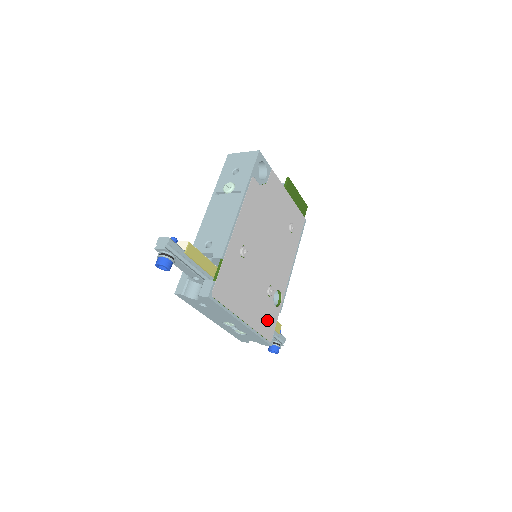
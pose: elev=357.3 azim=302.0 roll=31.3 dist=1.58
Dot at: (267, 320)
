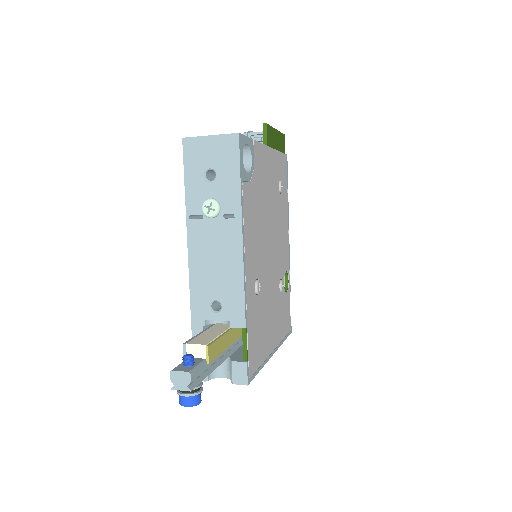
Dot at: (285, 316)
